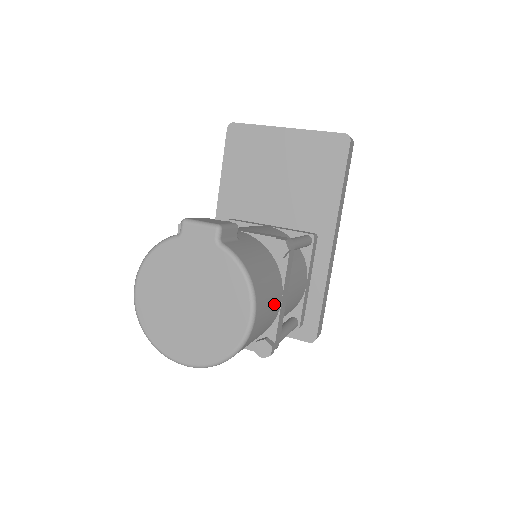
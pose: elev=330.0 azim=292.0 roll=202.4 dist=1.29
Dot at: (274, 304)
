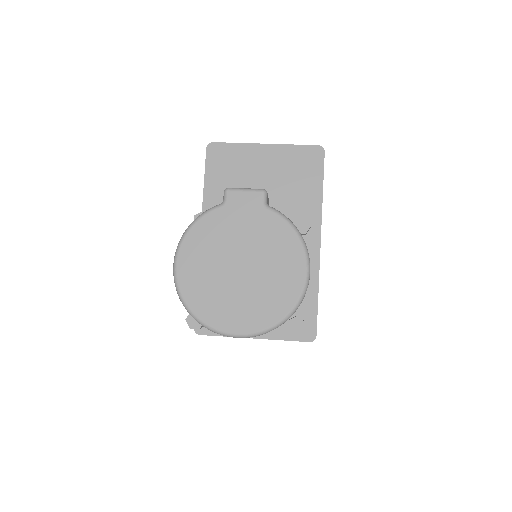
Dot at: occluded
